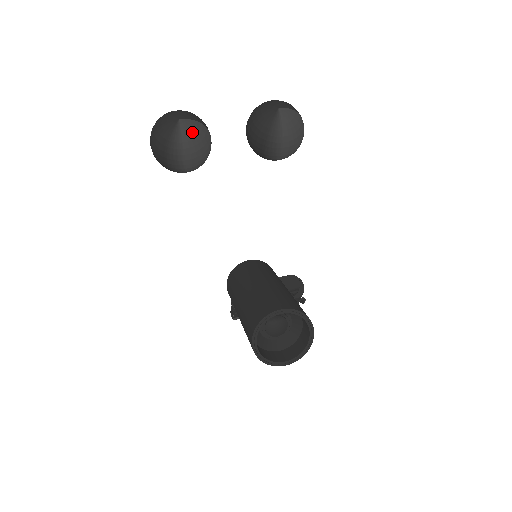
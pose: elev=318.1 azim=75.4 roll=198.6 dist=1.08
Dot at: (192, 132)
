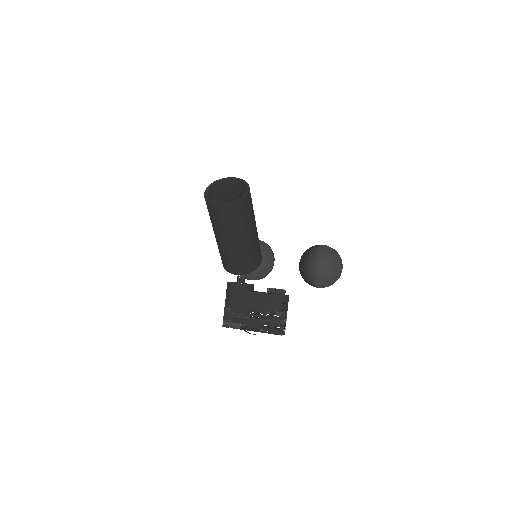
Dot at: (260, 242)
